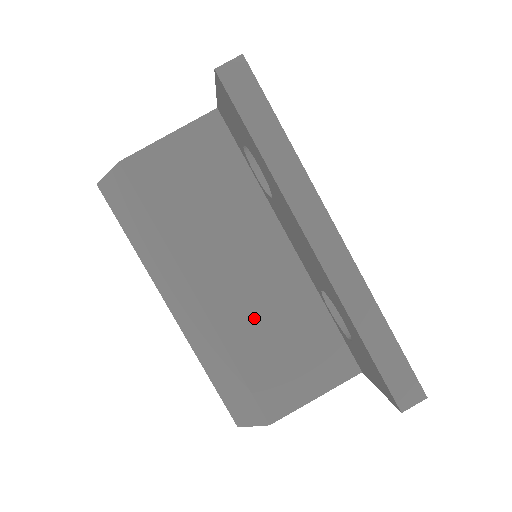
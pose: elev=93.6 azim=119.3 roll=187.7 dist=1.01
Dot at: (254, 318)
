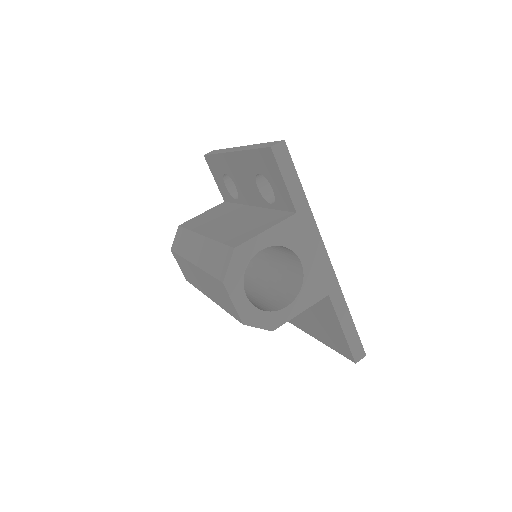
Dot at: (231, 227)
